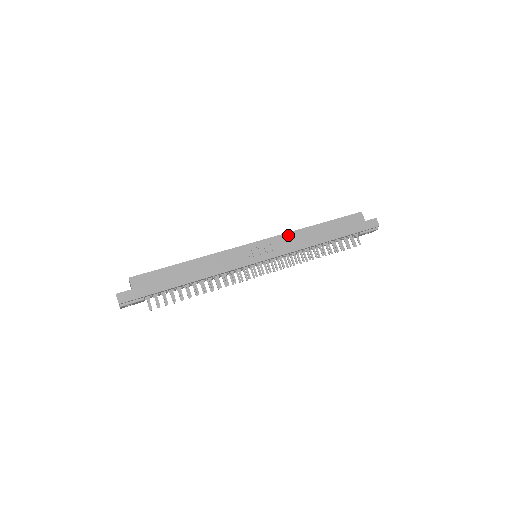
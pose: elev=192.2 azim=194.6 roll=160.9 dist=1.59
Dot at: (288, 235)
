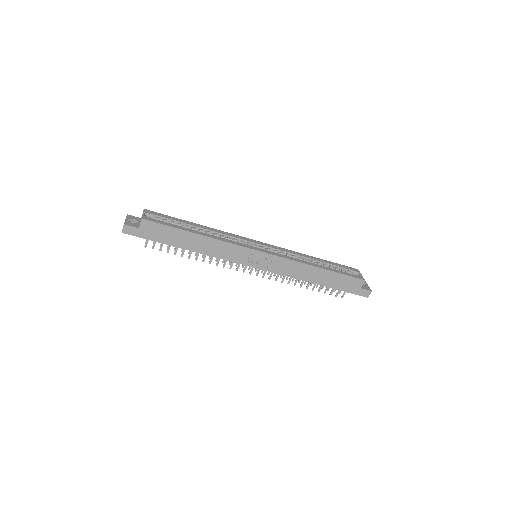
Dot at: (292, 262)
